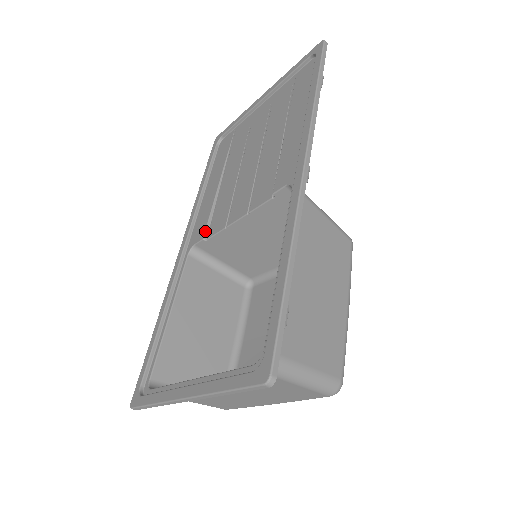
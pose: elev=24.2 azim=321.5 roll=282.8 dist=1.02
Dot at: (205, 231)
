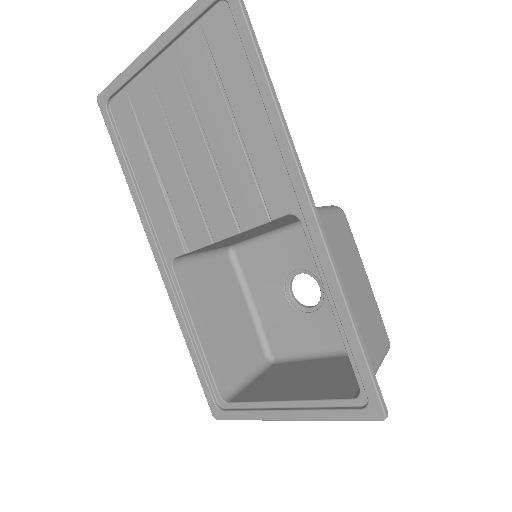
Dot at: (182, 244)
